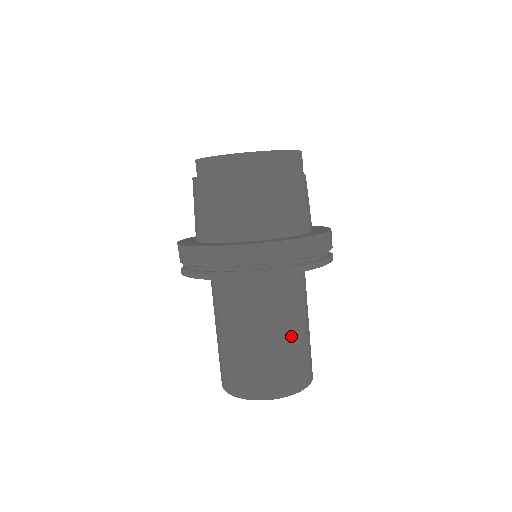
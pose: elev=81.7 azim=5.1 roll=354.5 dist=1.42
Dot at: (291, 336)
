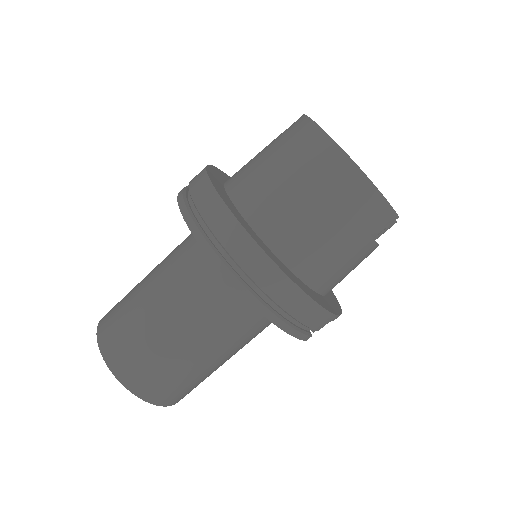
Dot at: (186, 346)
